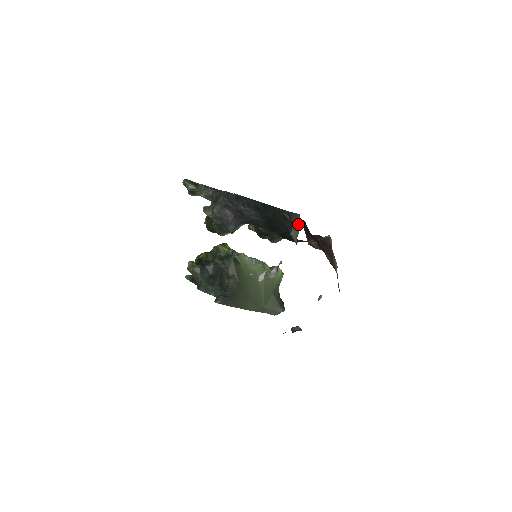
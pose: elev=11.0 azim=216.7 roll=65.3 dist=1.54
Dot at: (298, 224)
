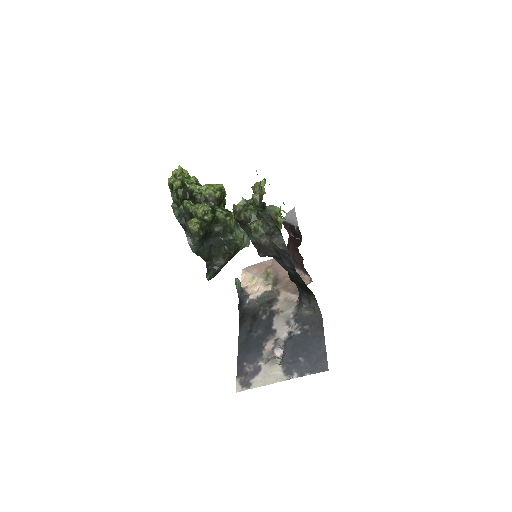
Dot at: (313, 309)
